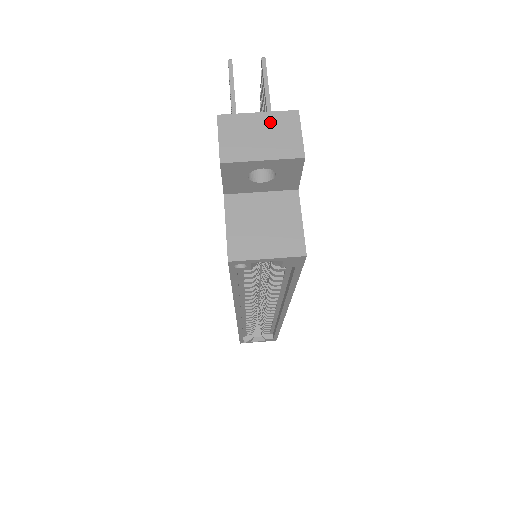
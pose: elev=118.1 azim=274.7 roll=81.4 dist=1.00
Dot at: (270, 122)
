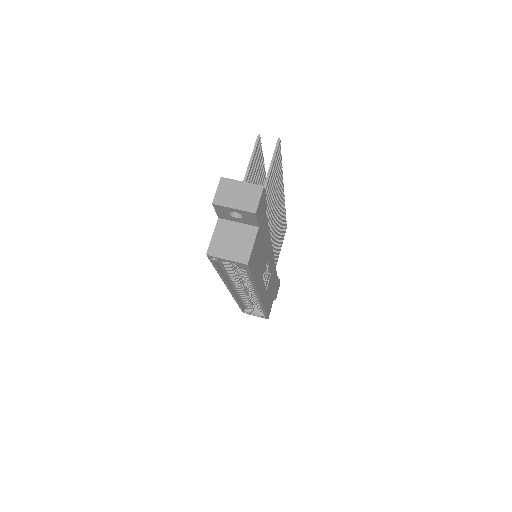
Dot at: (246, 189)
